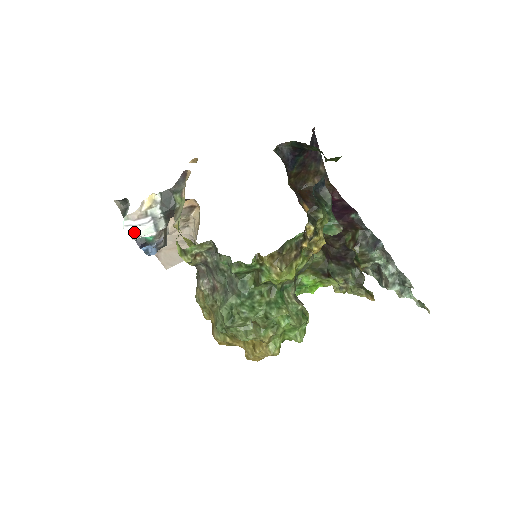
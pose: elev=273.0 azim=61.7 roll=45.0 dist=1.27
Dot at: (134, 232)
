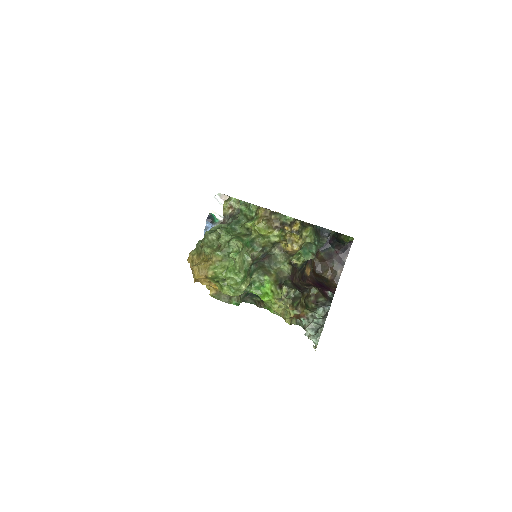
Dot at: (214, 205)
